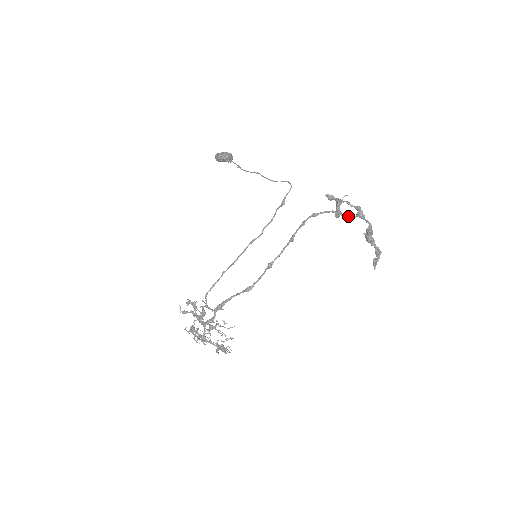
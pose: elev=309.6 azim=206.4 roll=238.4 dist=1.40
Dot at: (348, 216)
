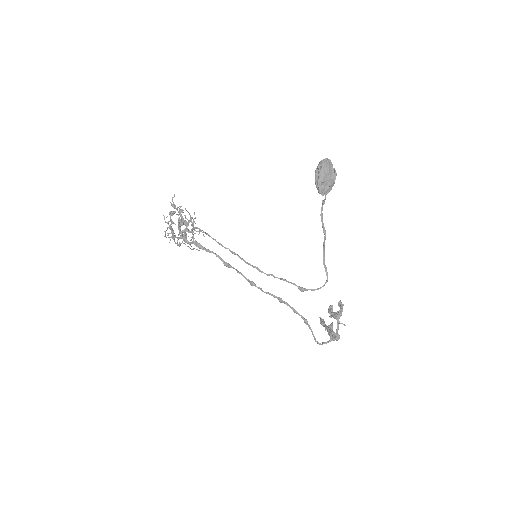
Dot at: (320, 344)
